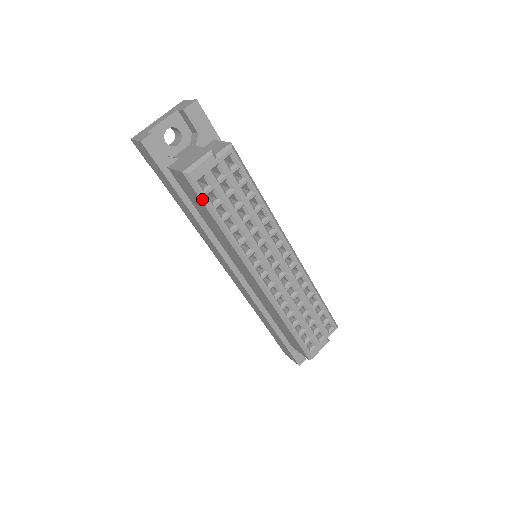
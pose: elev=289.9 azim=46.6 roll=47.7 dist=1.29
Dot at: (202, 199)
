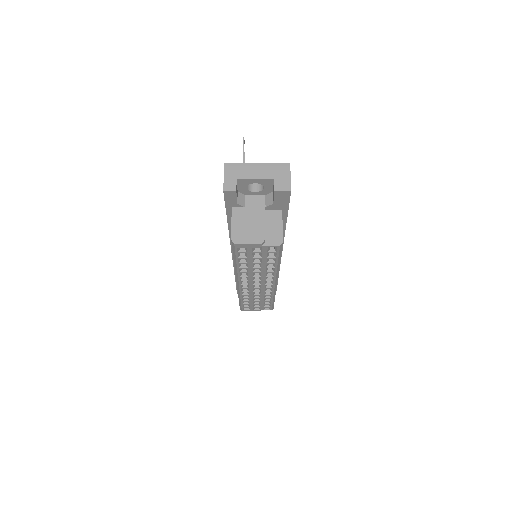
Dot at: (234, 252)
